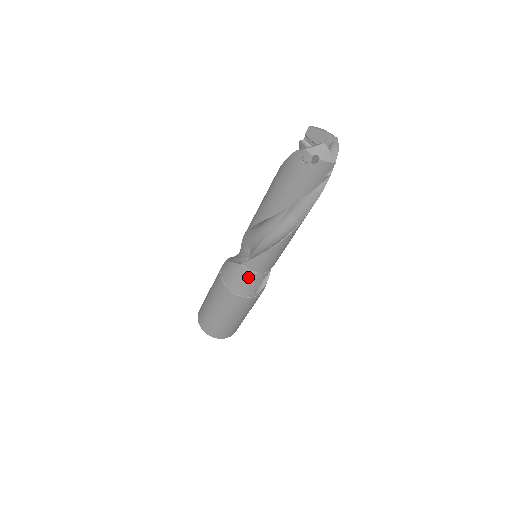
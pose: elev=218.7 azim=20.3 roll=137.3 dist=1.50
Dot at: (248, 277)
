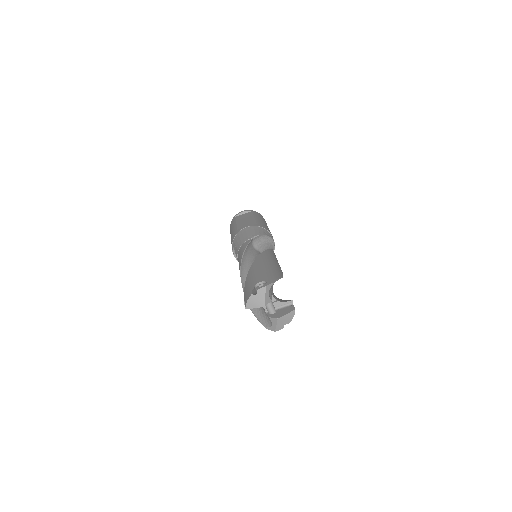
Dot at: occluded
